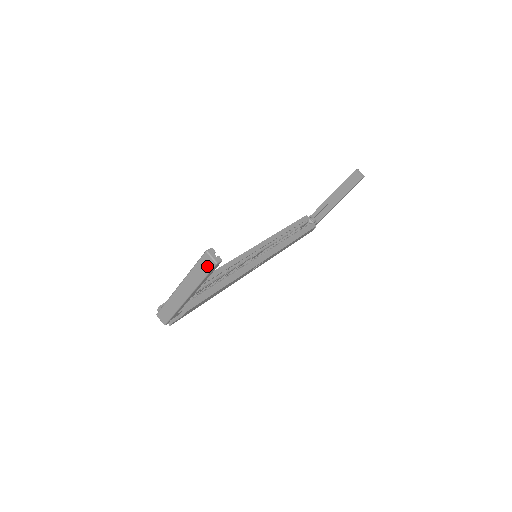
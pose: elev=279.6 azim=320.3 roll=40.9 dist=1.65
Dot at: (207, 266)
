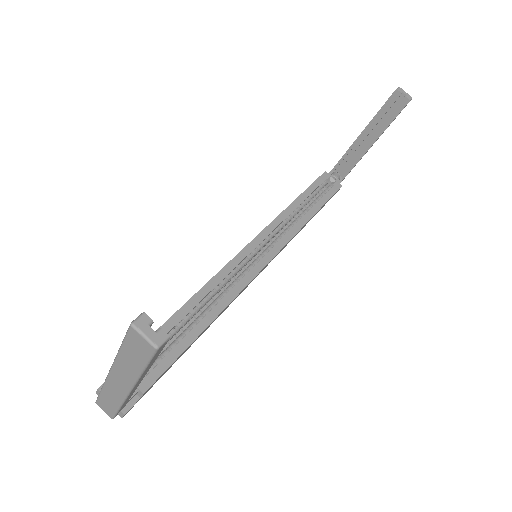
Dot at: (141, 351)
